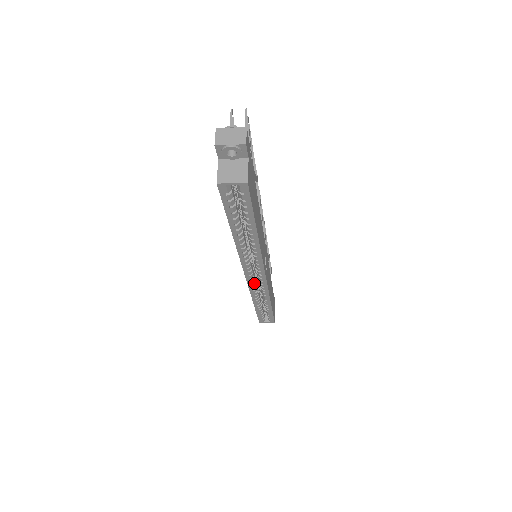
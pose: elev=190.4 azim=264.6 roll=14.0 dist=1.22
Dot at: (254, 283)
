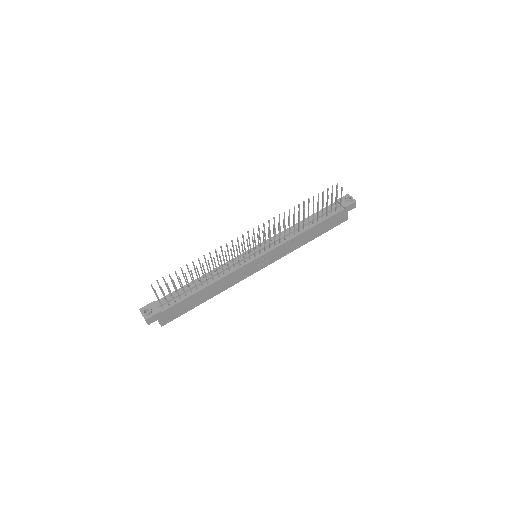
Dot at: occluded
